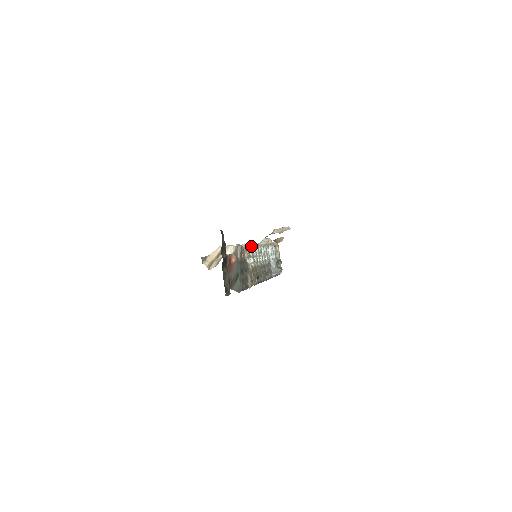
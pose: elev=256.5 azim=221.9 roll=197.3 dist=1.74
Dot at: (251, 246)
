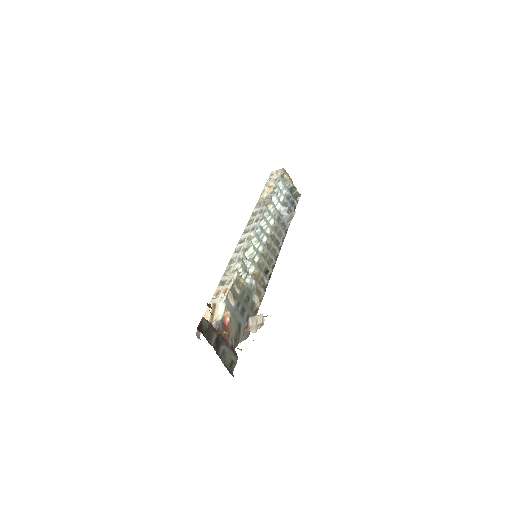
Dot at: (247, 248)
